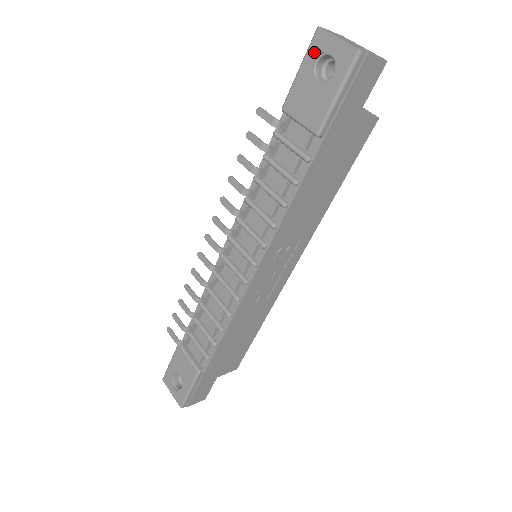
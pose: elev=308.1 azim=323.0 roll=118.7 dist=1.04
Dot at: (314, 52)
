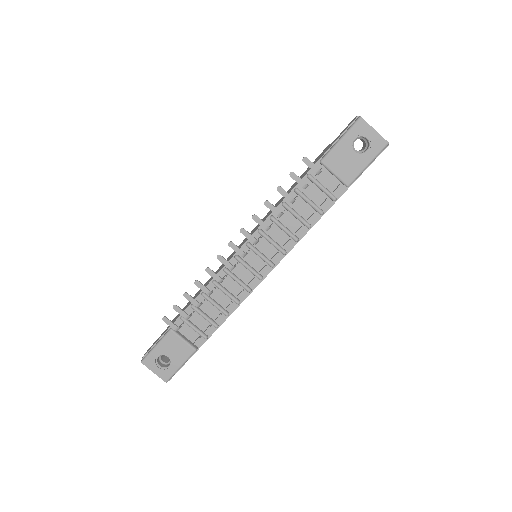
Dot at: (356, 132)
